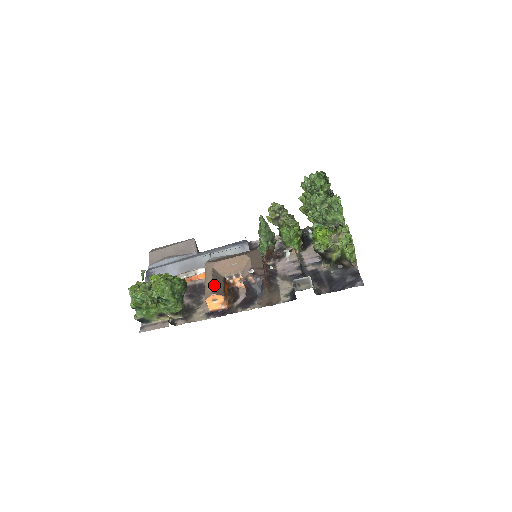
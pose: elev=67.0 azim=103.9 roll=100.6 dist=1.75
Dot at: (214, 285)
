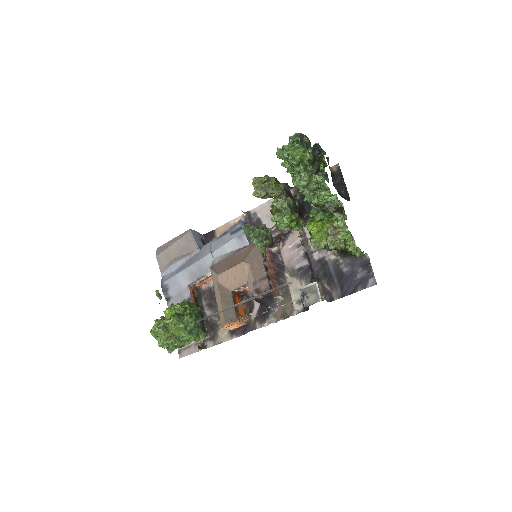
Dot at: occluded
